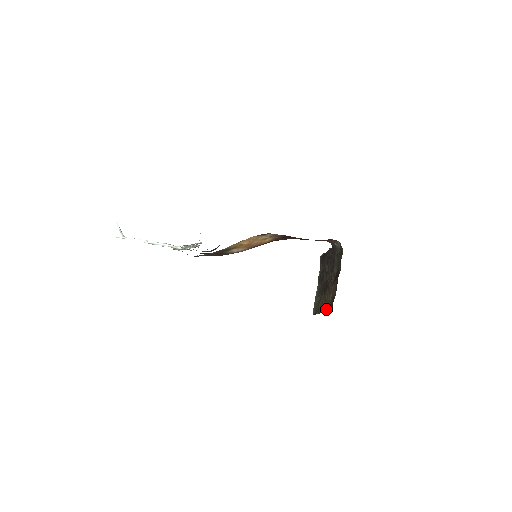
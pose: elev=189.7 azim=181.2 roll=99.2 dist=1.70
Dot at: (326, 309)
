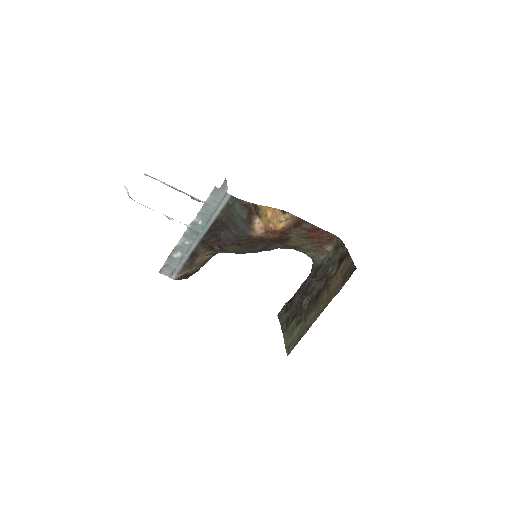
Dot at: (335, 293)
